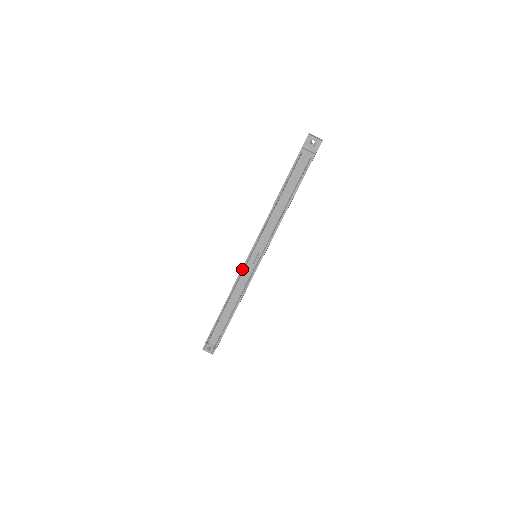
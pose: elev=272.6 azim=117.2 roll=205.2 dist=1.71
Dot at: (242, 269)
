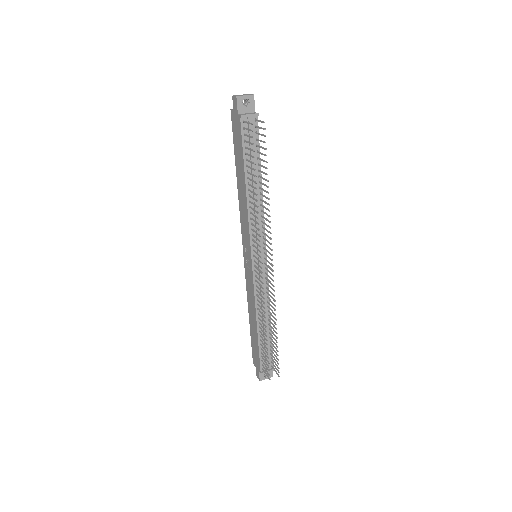
Dot at: (253, 279)
